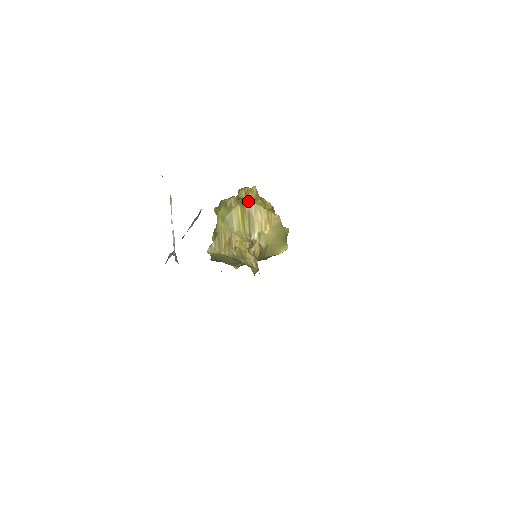
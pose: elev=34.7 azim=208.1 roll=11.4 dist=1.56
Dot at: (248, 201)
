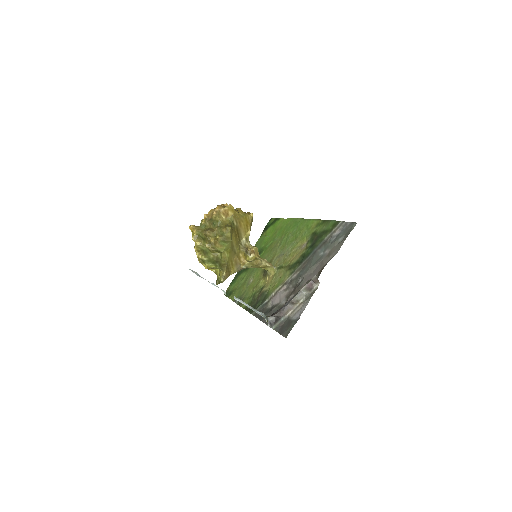
Dot at: (234, 221)
